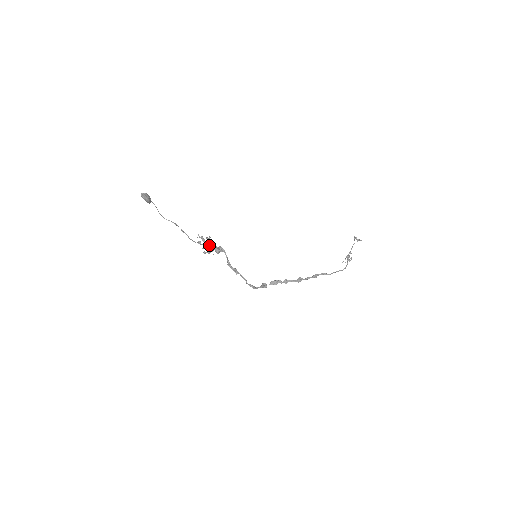
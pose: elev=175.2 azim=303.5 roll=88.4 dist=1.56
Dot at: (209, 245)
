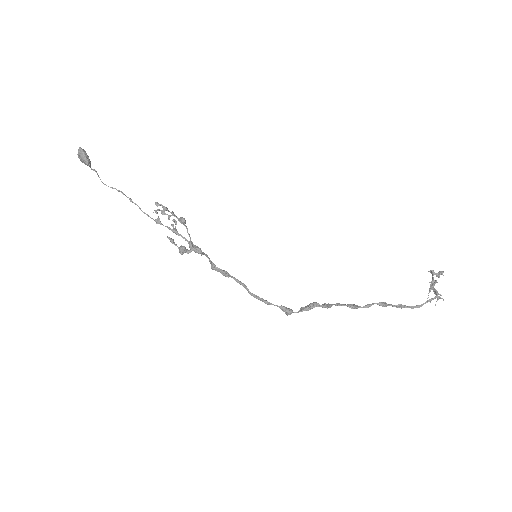
Dot at: (175, 231)
